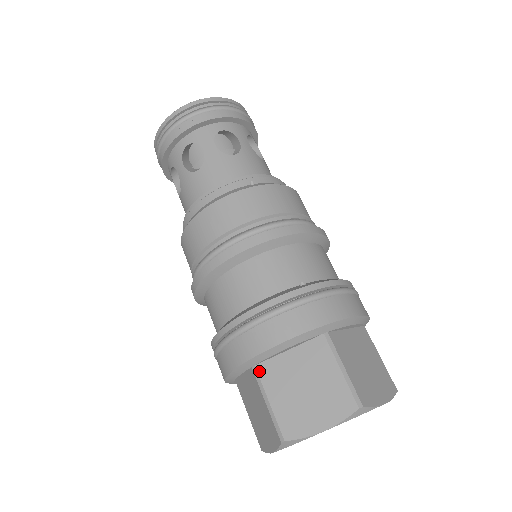
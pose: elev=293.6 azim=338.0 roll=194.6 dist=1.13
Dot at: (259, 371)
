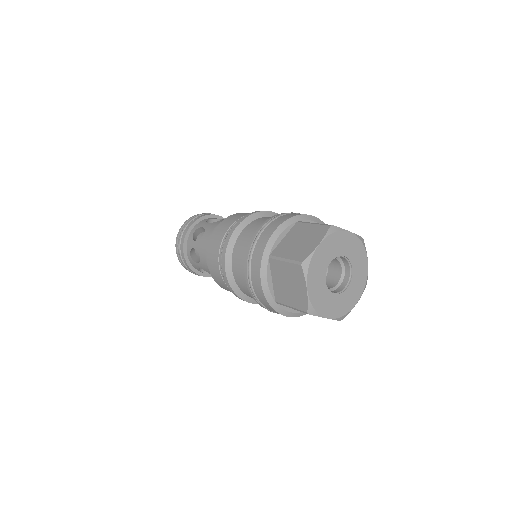
Dot at: (273, 255)
